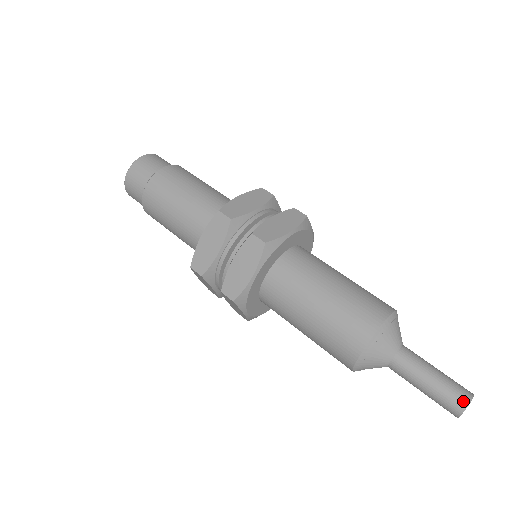
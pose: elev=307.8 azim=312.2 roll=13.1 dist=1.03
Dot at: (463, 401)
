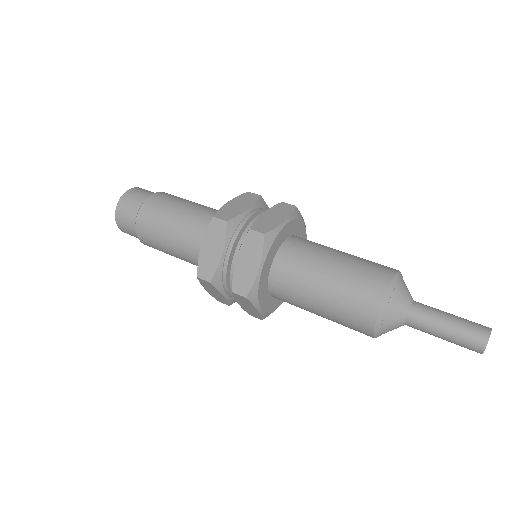
Dot at: (483, 335)
